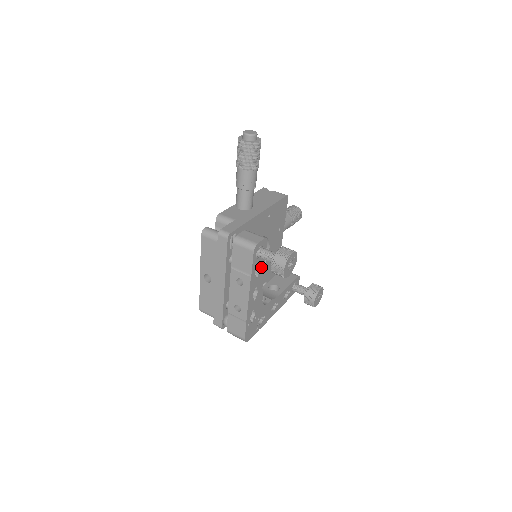
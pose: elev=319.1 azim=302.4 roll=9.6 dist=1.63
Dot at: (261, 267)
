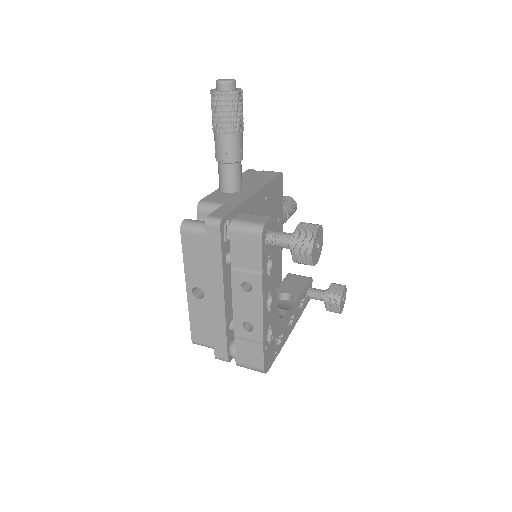
Dot at: (272, 261)
